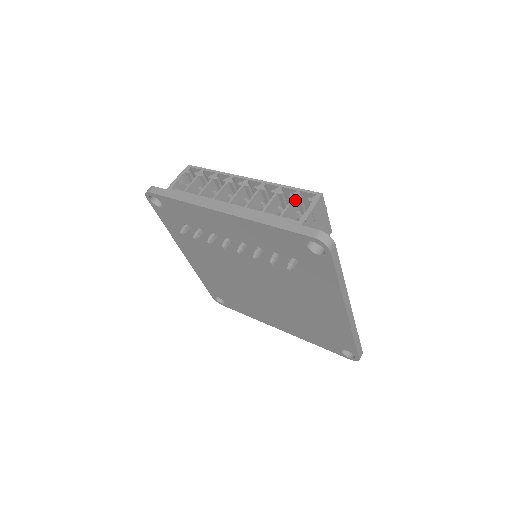
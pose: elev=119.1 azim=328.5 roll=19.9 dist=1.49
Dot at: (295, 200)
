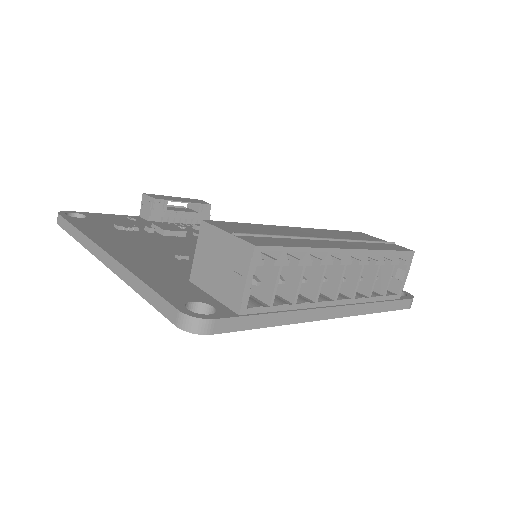
Dot at: (391, 265)
